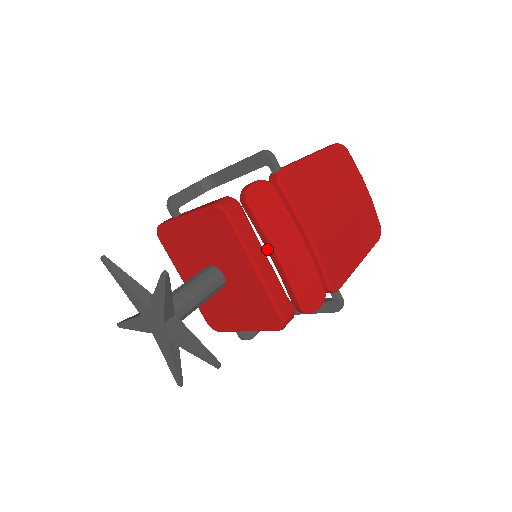
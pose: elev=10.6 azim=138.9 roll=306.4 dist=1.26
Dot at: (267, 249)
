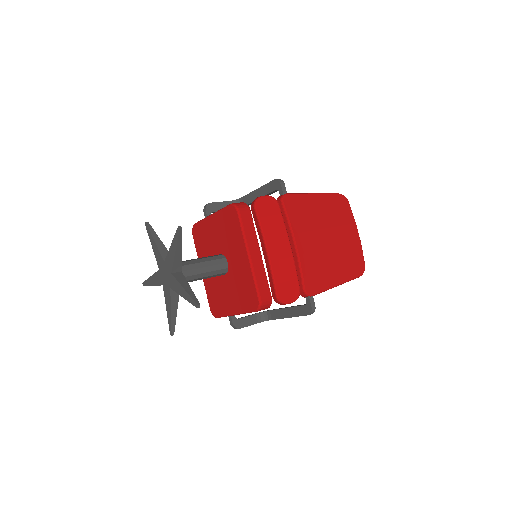
Dot at: (261, 245)
